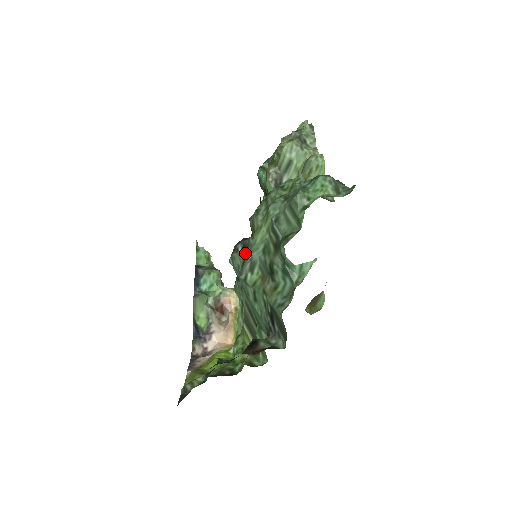
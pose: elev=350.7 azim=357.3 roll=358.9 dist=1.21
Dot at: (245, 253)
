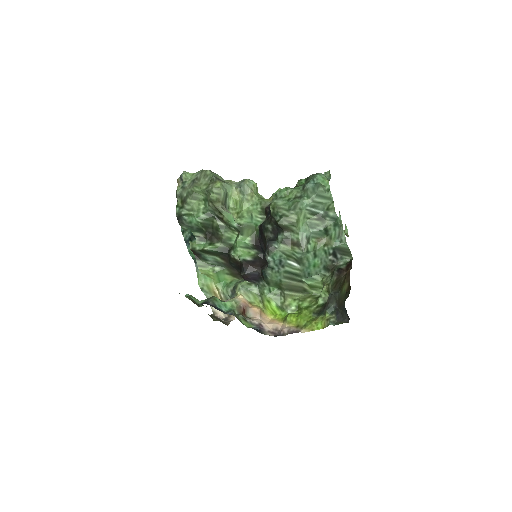
Dot at: (289, 242)
